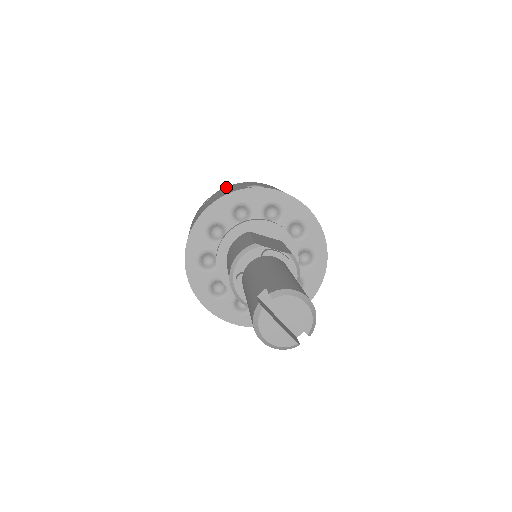
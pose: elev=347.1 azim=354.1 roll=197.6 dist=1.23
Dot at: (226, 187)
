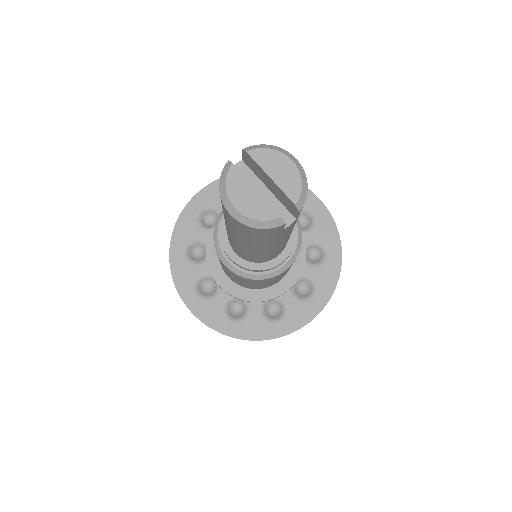
Dot at: occluded
